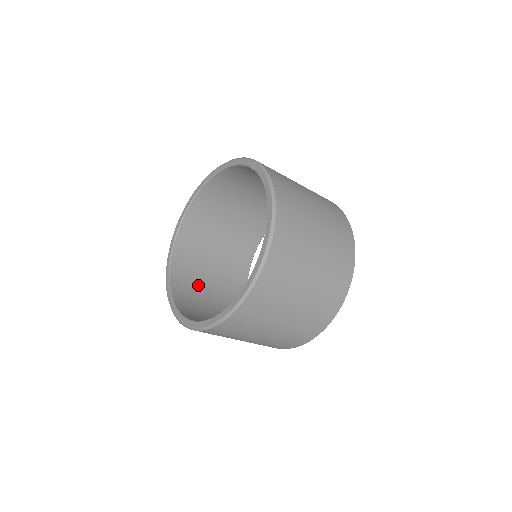
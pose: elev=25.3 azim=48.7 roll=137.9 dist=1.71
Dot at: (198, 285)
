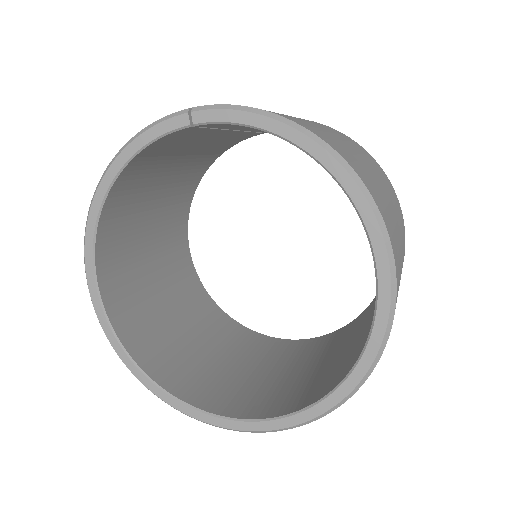
Dot at: (204, 368)
